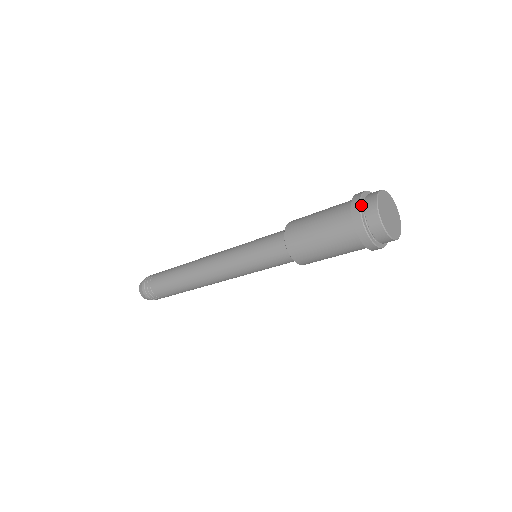
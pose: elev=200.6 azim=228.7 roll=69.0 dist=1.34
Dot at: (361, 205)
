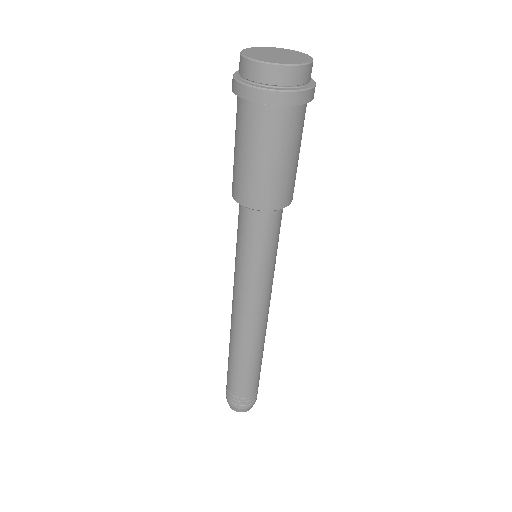
Dot at: occluded
